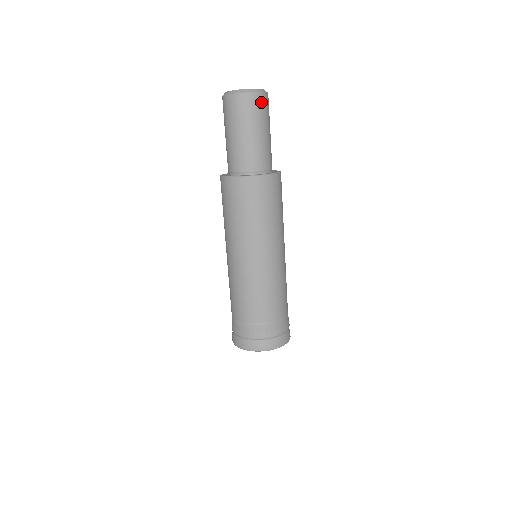
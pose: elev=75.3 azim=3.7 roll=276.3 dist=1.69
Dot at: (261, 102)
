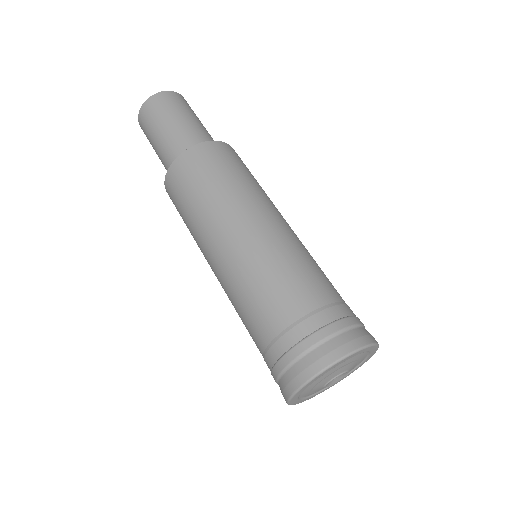
Dot at: (175, 98)
